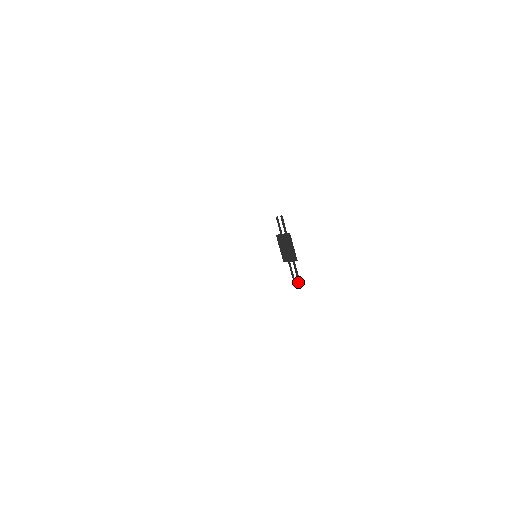
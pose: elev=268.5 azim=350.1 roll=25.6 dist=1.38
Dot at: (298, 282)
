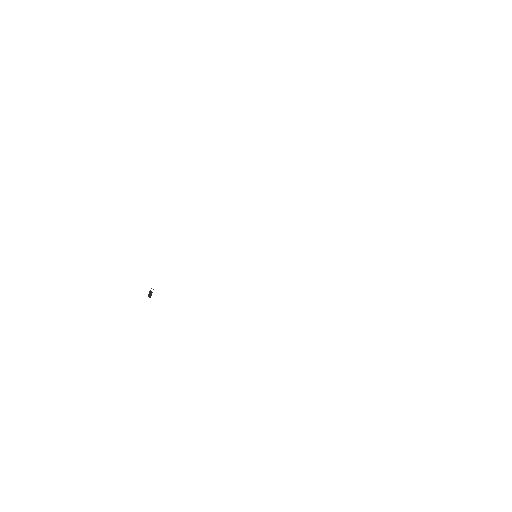
Dot at: occluded
